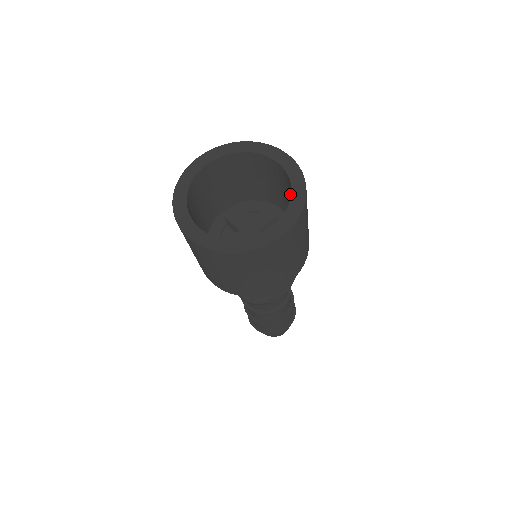
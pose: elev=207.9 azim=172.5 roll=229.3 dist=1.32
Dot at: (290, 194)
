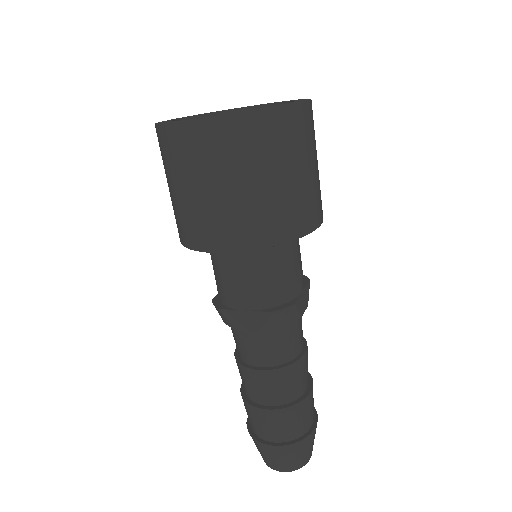
Dot at: occluded
